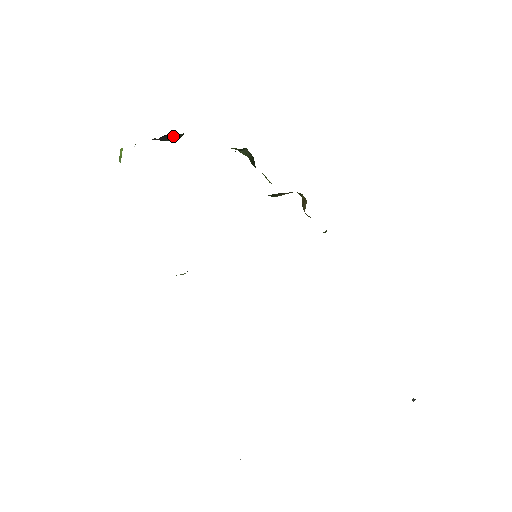
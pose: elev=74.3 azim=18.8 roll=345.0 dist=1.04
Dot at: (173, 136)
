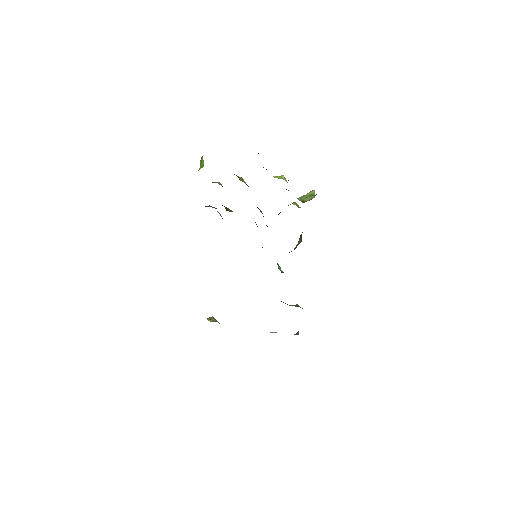
Dot at: occluded
